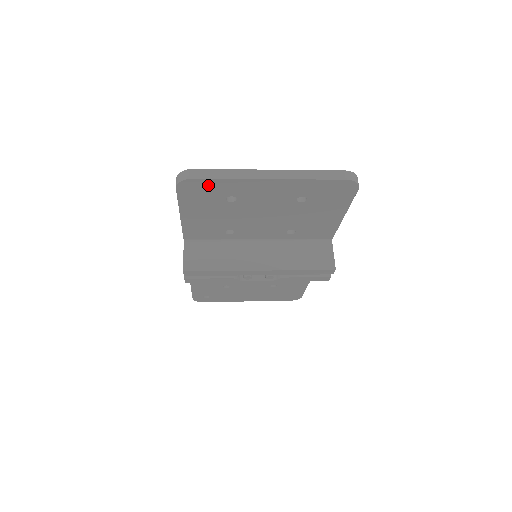
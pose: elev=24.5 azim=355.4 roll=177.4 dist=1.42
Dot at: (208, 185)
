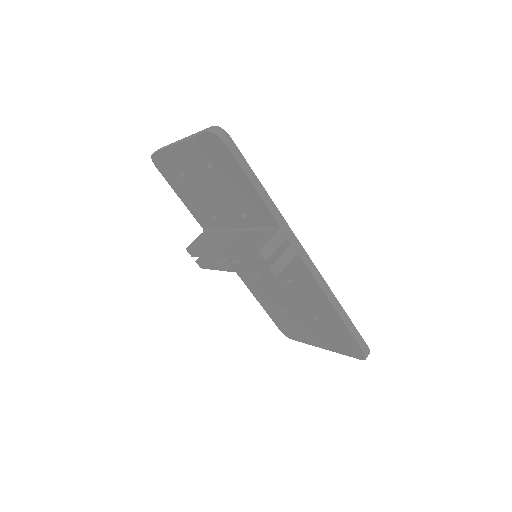
Dot at: (162, 159)
